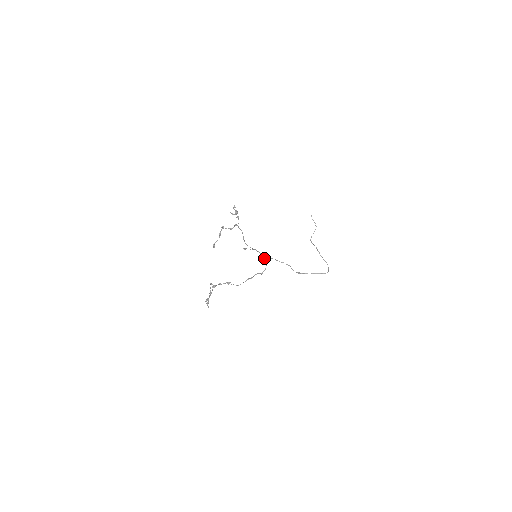
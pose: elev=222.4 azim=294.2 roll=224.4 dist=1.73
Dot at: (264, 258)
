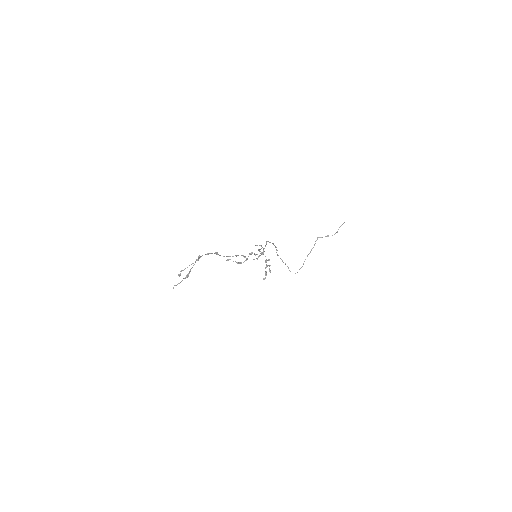
Dot at: (262, 254)
